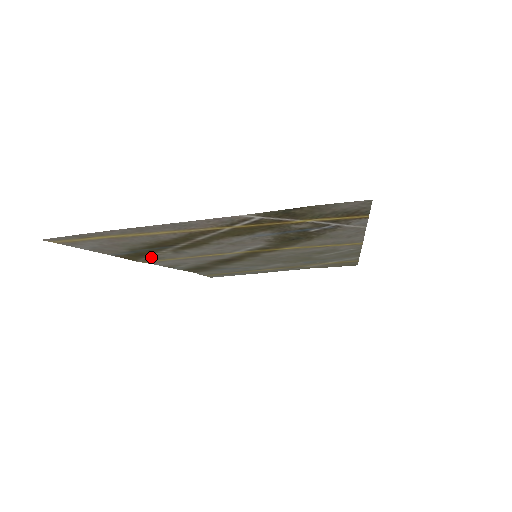
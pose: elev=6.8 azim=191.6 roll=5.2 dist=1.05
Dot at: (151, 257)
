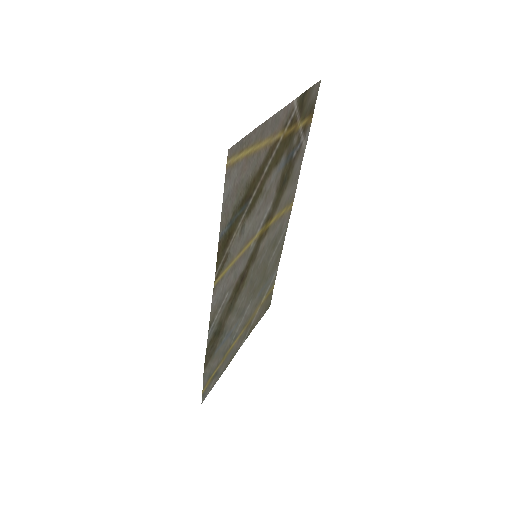
Dot at: (226, 254)
